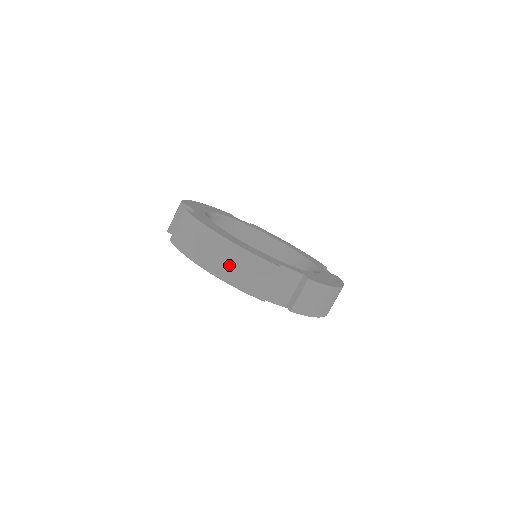
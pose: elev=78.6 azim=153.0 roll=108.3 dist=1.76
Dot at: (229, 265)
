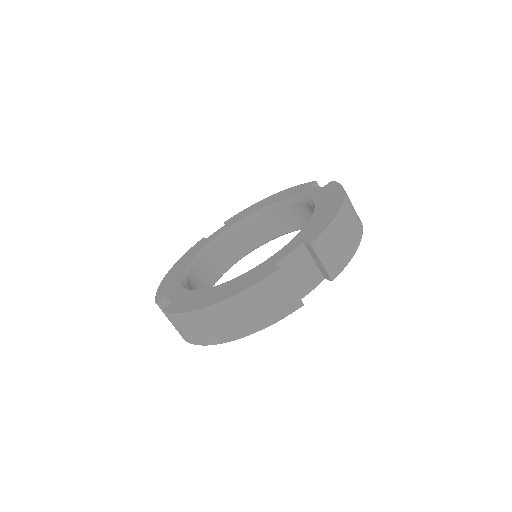
Dot at: (243, 318)
